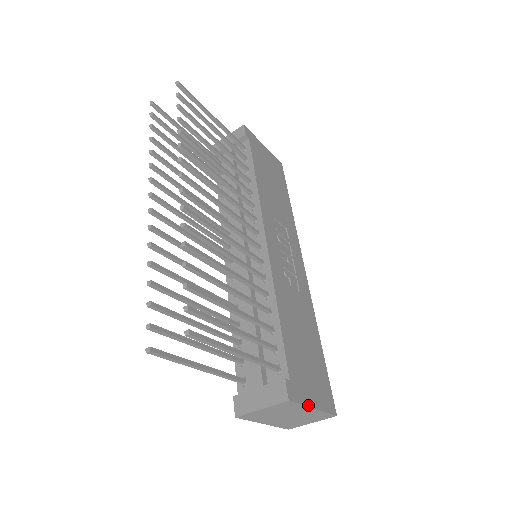
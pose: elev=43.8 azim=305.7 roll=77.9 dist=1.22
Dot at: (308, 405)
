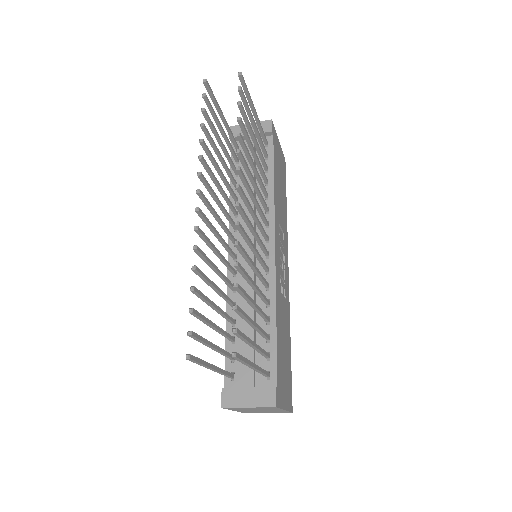
Dot at: (283, 408)
